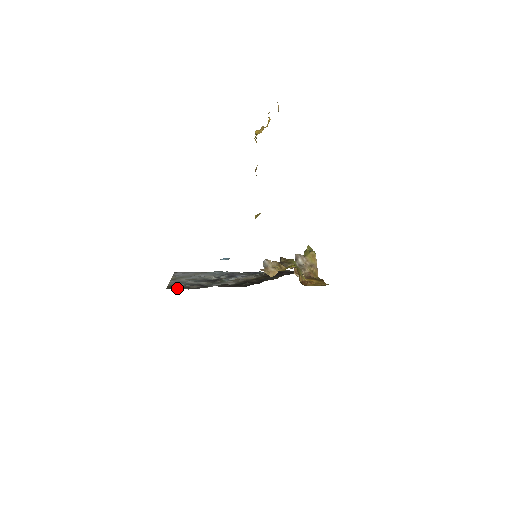
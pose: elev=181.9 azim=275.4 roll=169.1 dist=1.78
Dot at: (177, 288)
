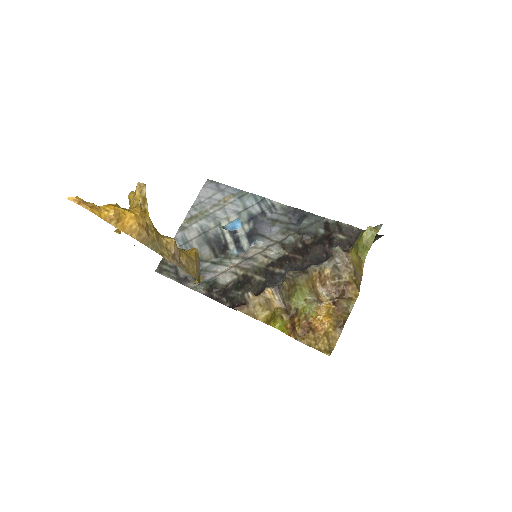
Dot at: (167, 270)
